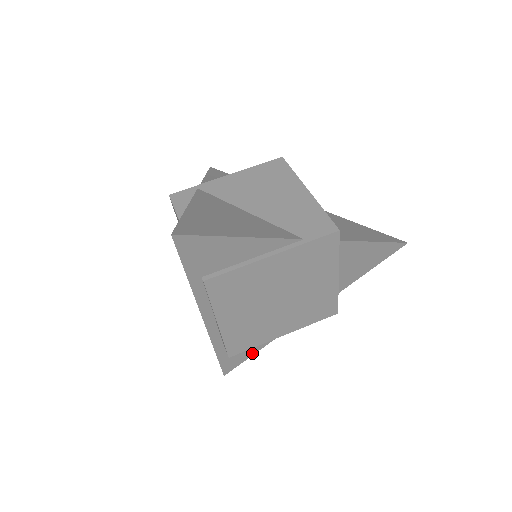
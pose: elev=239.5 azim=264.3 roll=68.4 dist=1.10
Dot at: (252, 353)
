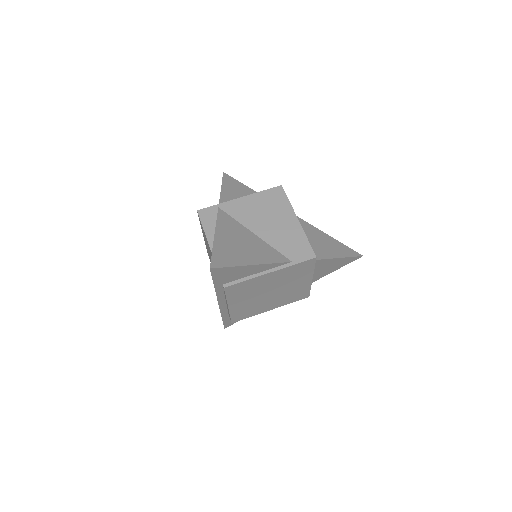
Dot at: occluded
